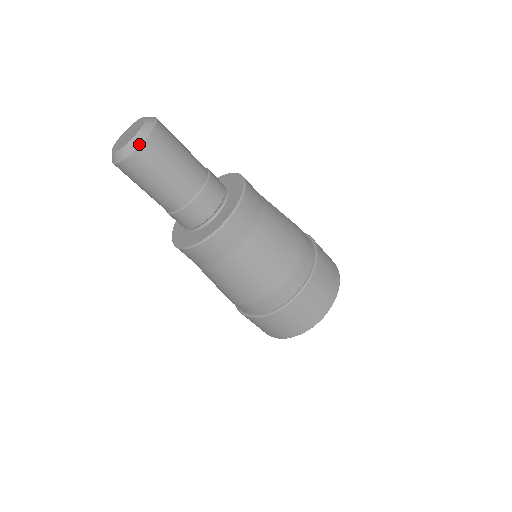
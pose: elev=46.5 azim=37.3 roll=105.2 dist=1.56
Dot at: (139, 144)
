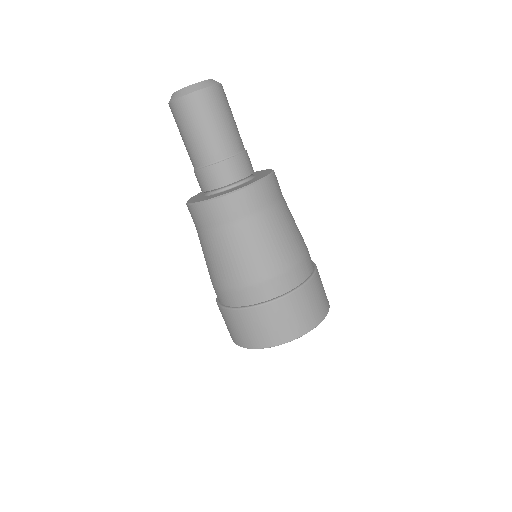
Dot at: (181, 95)
